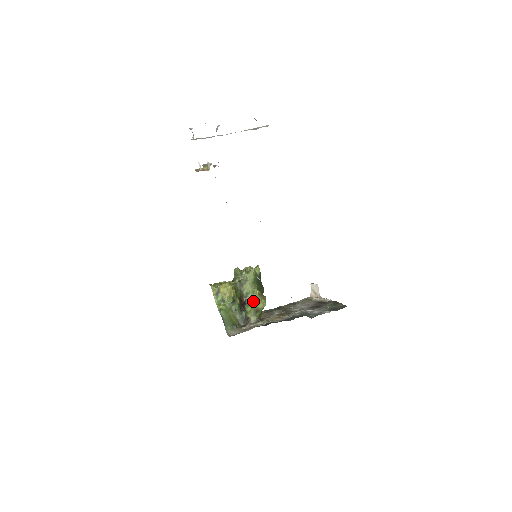
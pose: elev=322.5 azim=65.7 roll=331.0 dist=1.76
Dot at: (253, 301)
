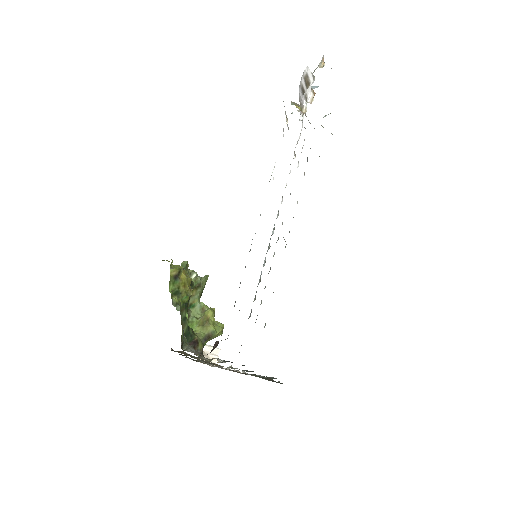
Dot at: (208, 319)
